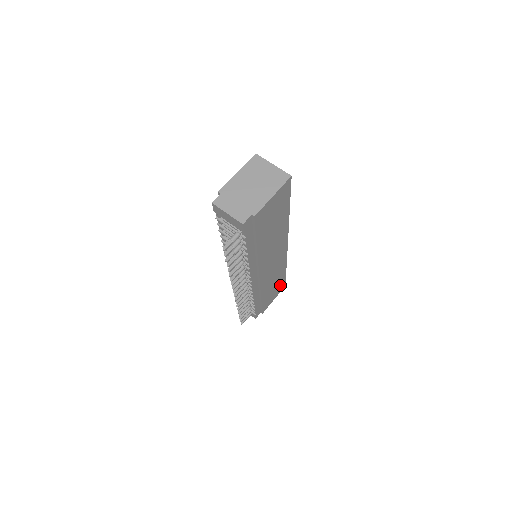
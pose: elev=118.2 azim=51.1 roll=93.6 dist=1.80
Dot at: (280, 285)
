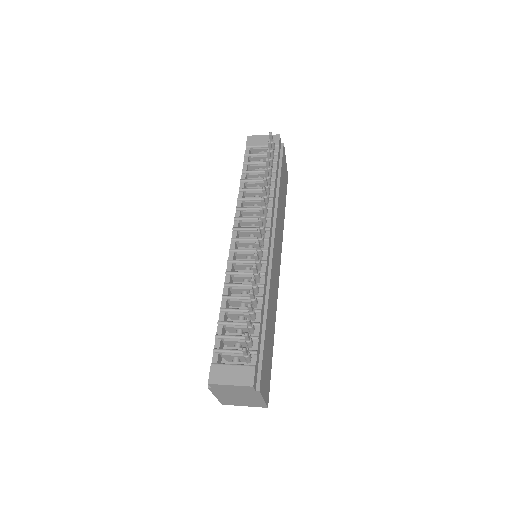
Dot at: (268, 374)
